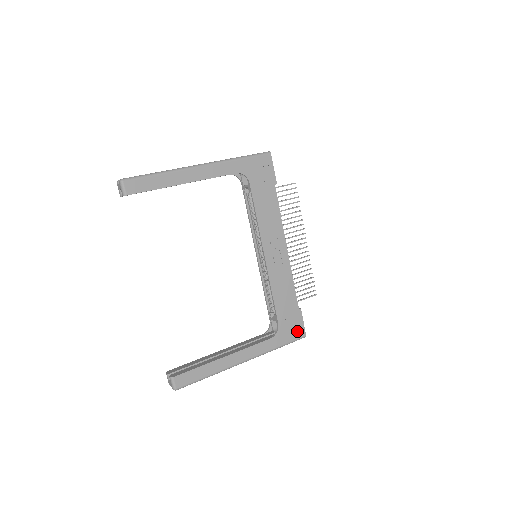
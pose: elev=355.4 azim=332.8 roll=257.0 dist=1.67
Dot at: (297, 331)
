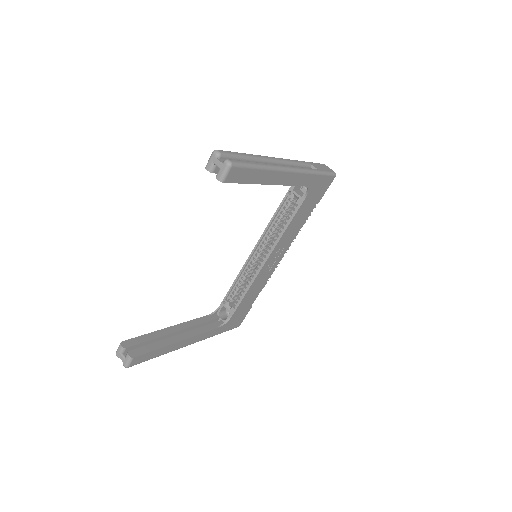
Dot at: (237, 323)
